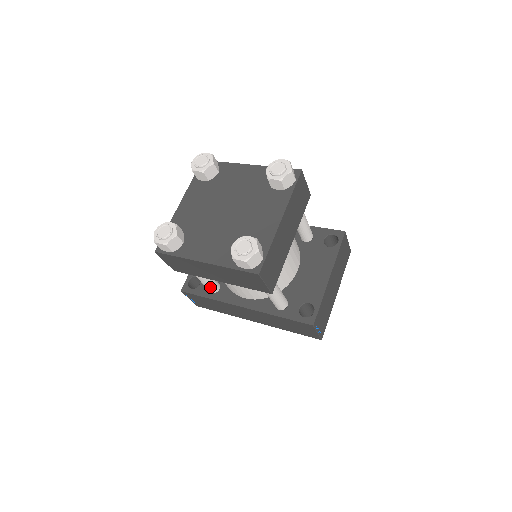
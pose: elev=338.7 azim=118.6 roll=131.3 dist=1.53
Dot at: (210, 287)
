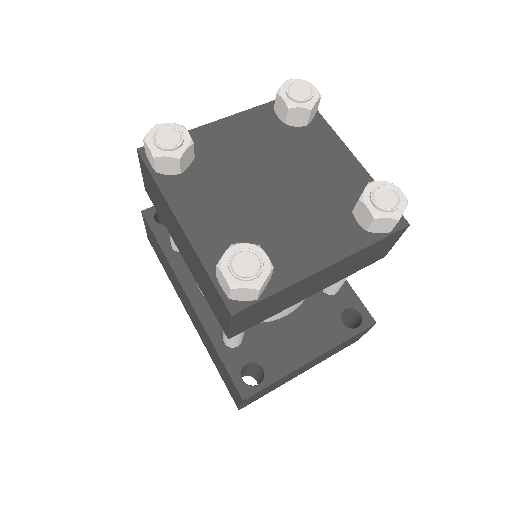
Dot at: occluded
